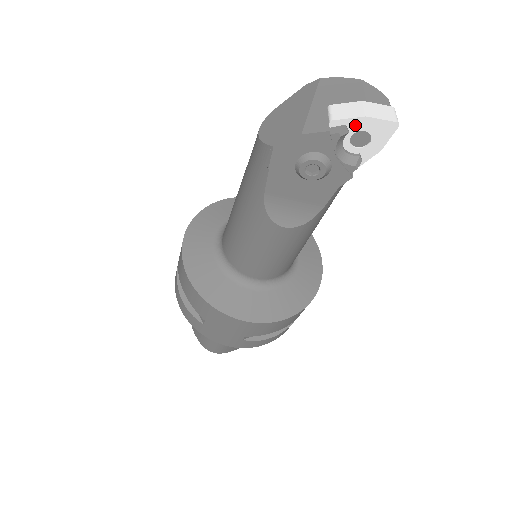
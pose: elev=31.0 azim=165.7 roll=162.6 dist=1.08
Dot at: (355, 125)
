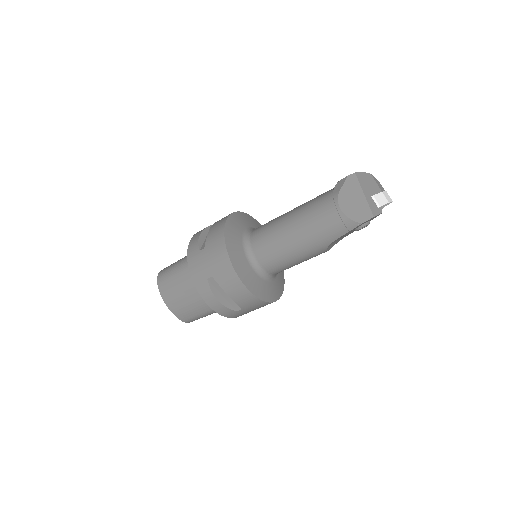
Dot at: (383, 206)
